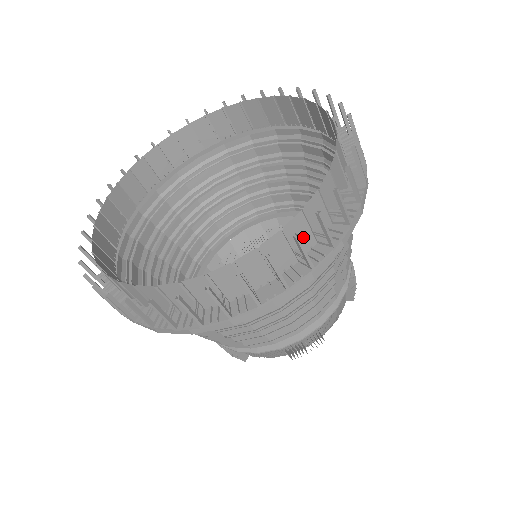
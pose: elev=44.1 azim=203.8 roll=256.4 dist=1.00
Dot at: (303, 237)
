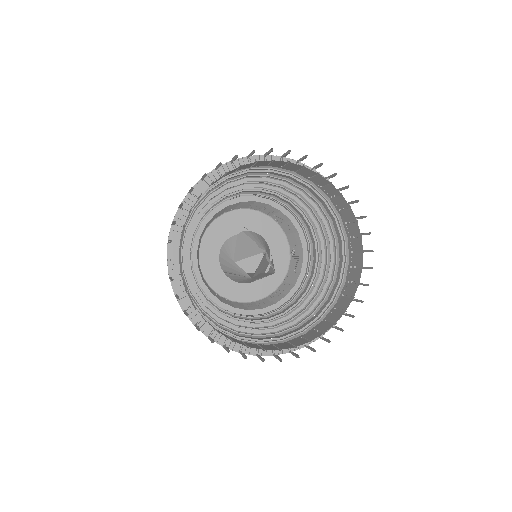
Dot at: (253, 345)
